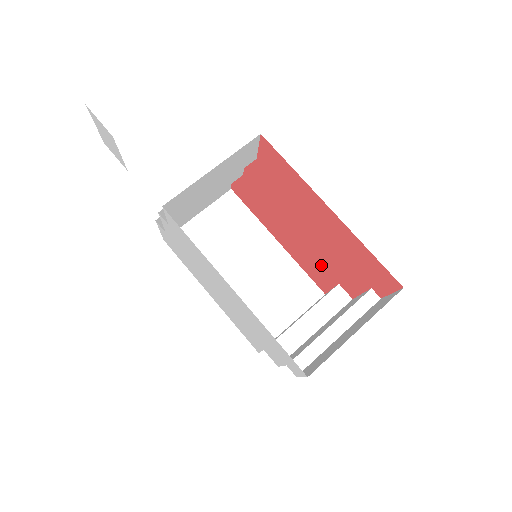
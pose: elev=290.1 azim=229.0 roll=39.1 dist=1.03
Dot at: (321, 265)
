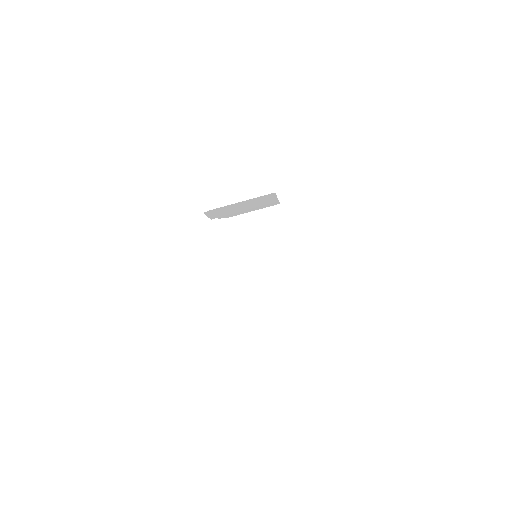
Dot at: occluded
